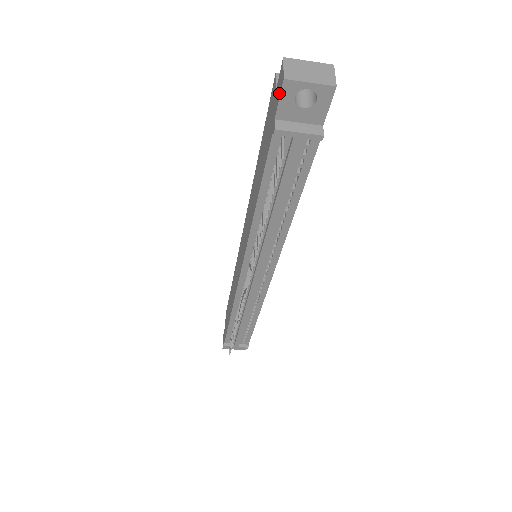
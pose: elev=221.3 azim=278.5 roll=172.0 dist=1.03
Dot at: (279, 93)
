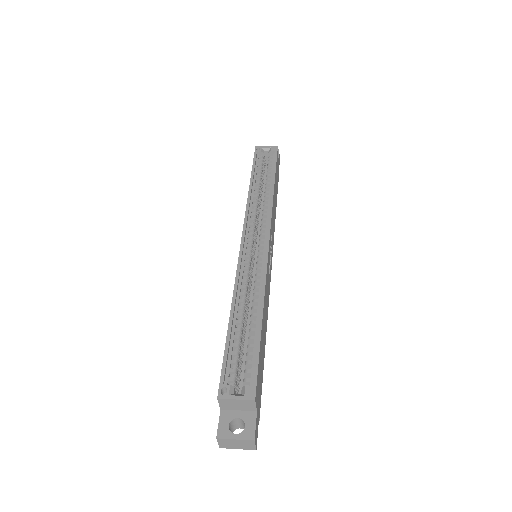
Dot at: occluded
